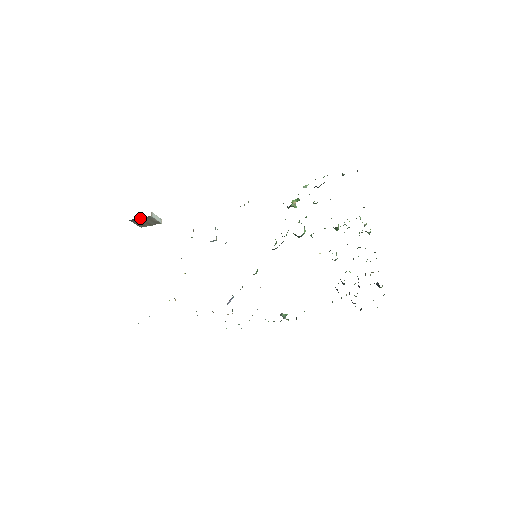
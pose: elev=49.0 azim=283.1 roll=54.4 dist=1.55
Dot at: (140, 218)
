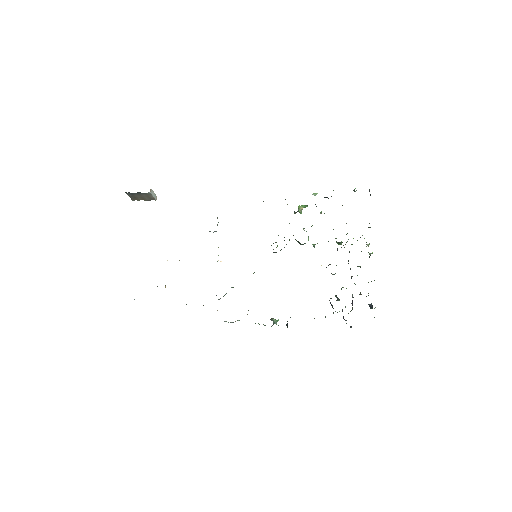
Dot at: (137, 192)
